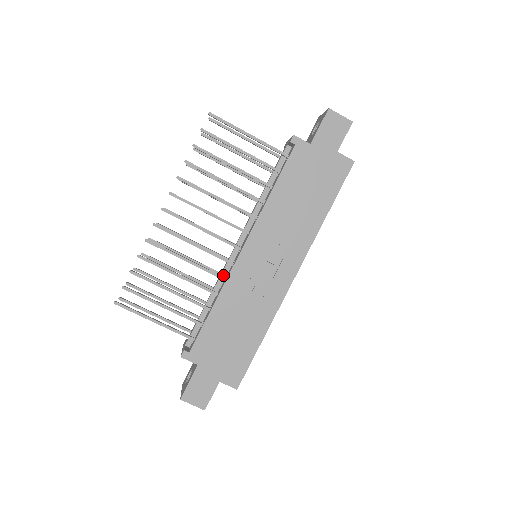
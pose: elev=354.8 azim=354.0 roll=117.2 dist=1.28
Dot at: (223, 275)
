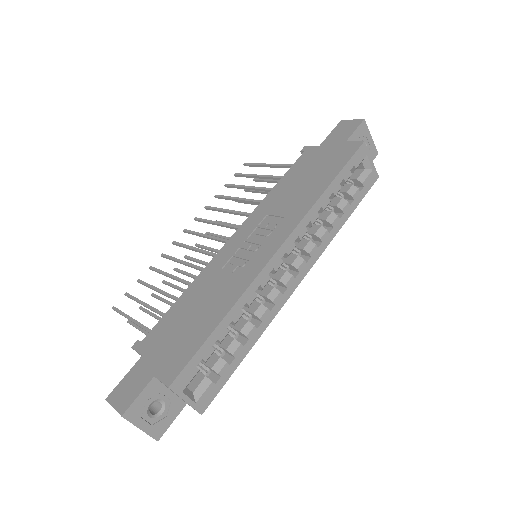
Dot at: occluded
